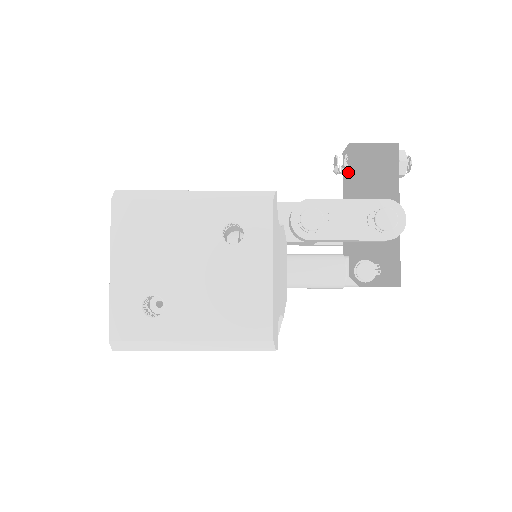
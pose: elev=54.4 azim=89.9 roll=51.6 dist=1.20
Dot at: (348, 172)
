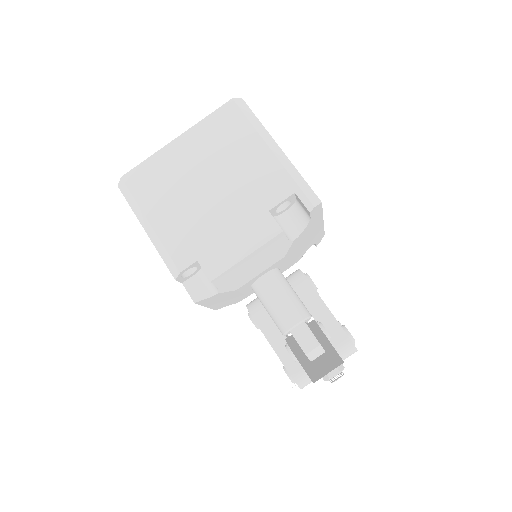
Dot at: occluded
